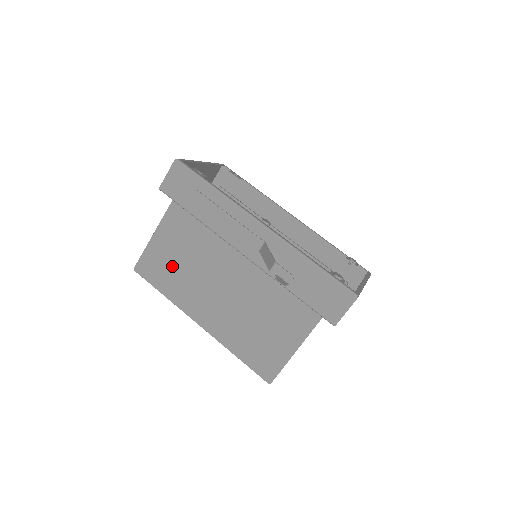
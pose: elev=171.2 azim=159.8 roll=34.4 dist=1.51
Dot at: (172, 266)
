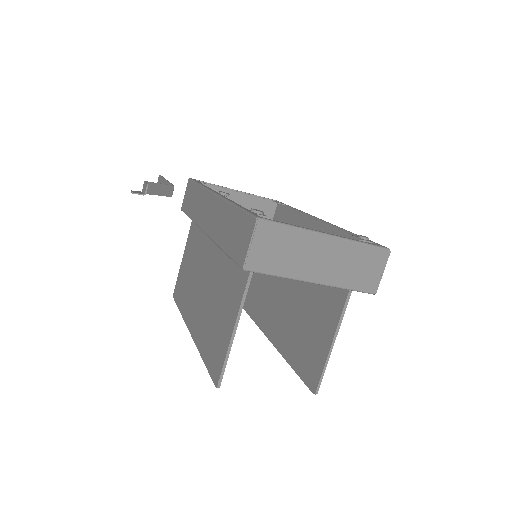
Dot at: (186, 279)
